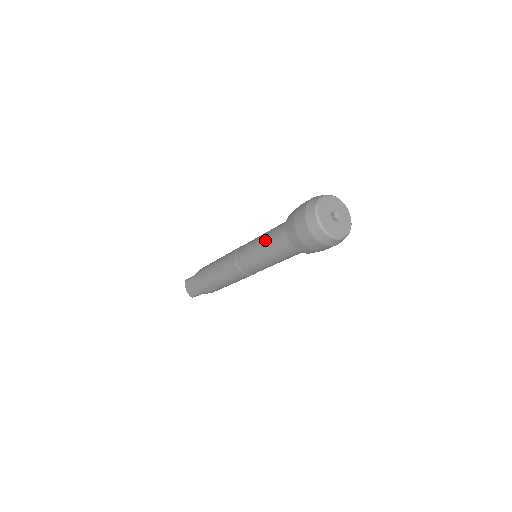
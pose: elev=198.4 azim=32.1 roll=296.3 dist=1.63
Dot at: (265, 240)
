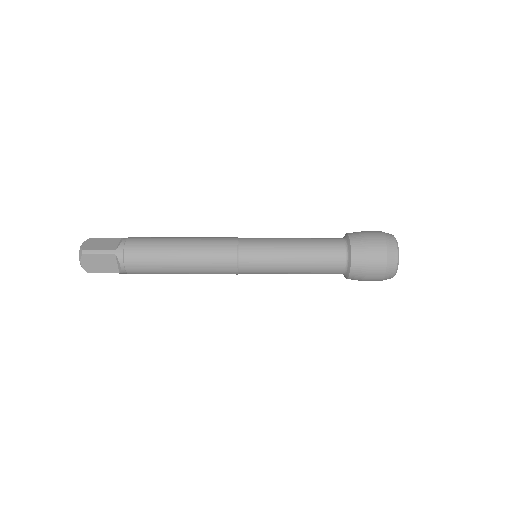
Dot at: (306, 258)
